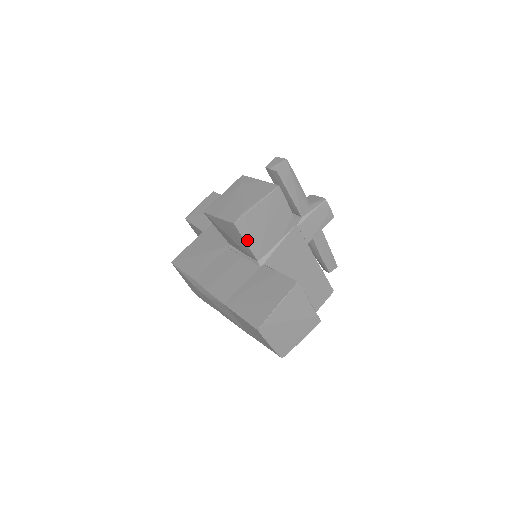
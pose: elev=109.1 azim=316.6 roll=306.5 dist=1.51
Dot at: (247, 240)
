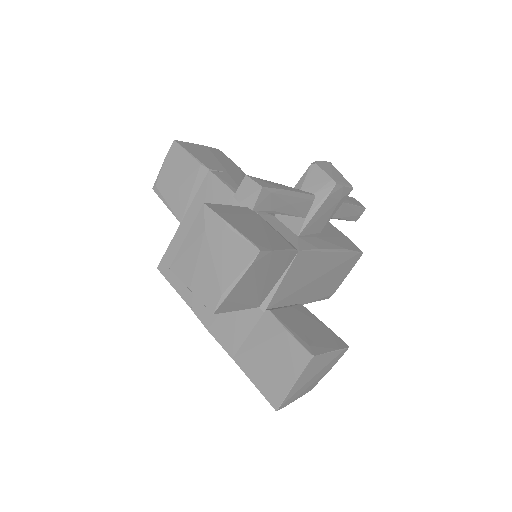
Dot at: (237, 308)
